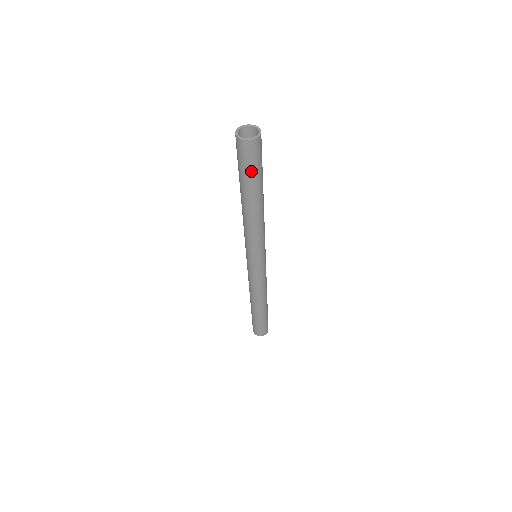
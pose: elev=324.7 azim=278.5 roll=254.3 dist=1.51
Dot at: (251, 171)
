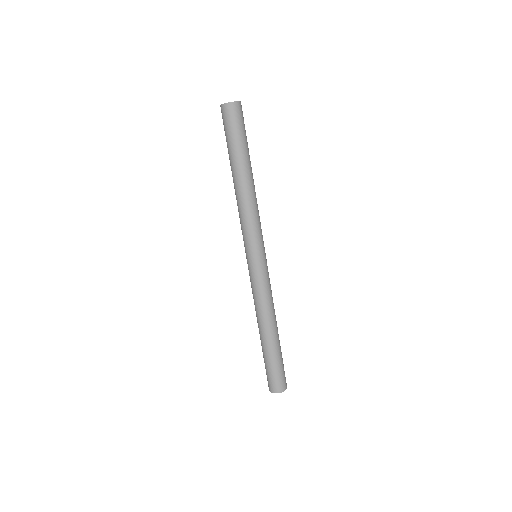
Dot at: (239, 135)
